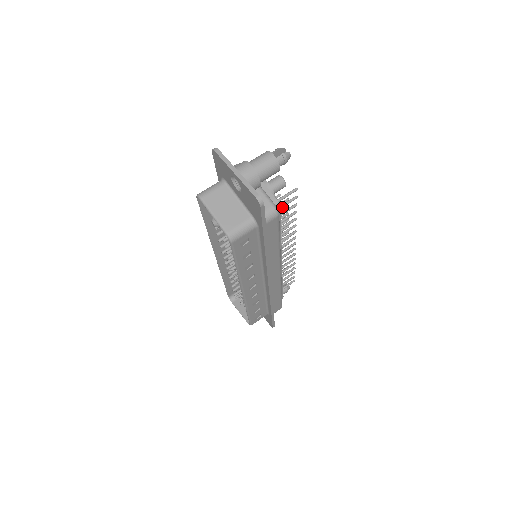
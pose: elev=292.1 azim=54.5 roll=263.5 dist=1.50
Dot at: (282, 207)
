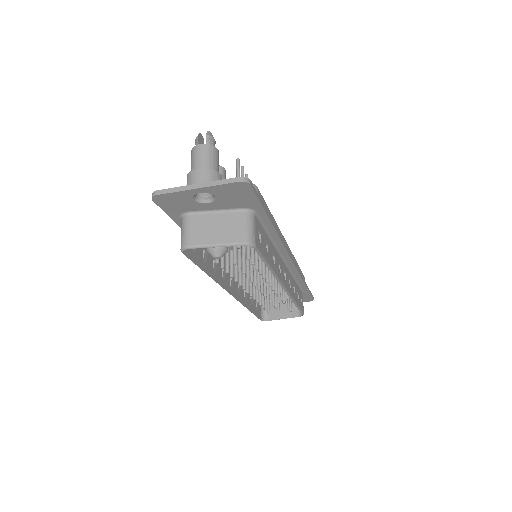
Dot at: occluded
